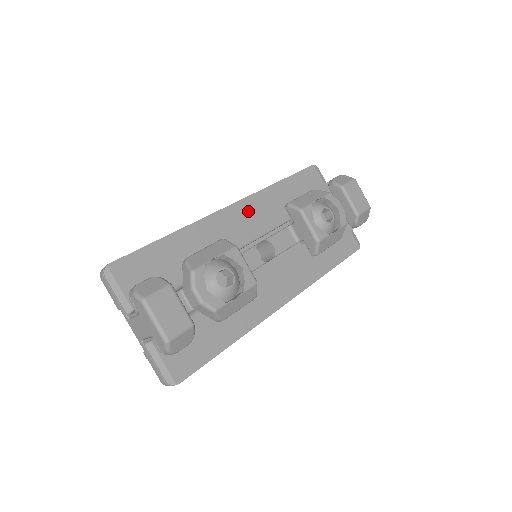
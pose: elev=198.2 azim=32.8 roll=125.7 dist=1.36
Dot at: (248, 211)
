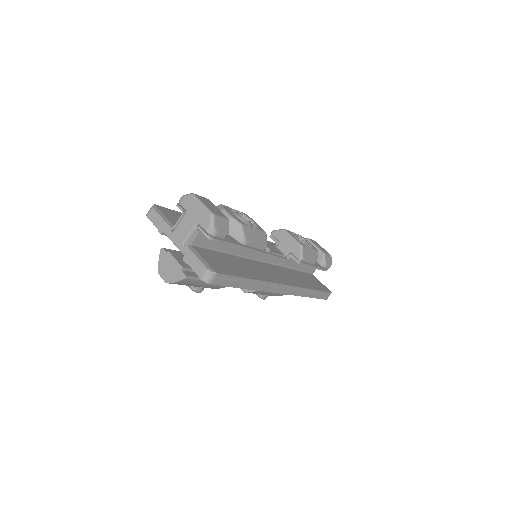
Dot at: occluded
